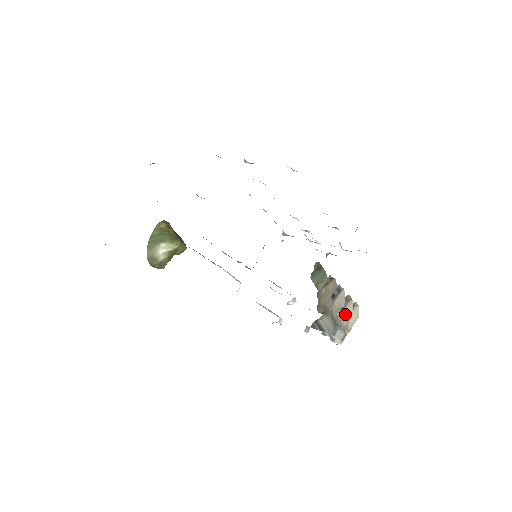
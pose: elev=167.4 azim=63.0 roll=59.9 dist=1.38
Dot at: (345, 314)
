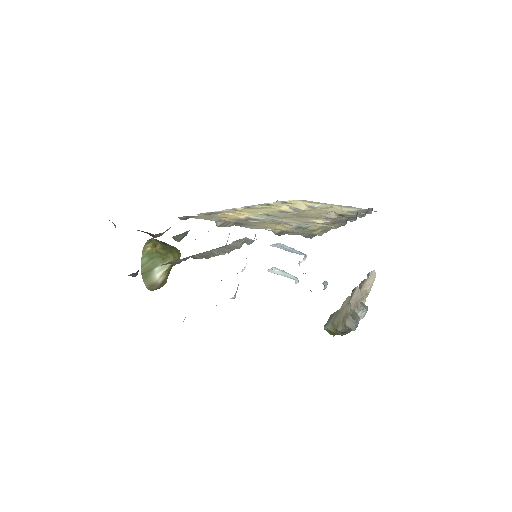
Dot at: (363, 292)
